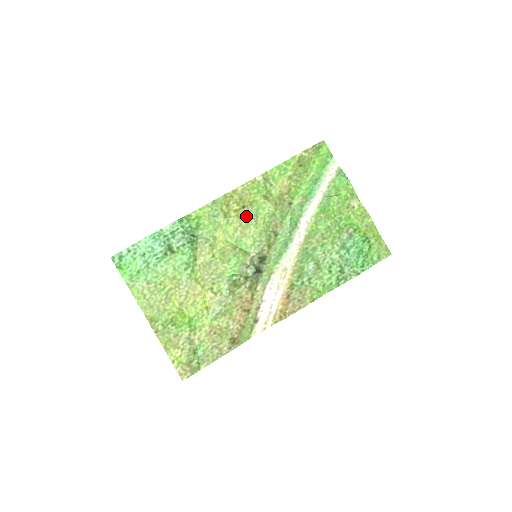
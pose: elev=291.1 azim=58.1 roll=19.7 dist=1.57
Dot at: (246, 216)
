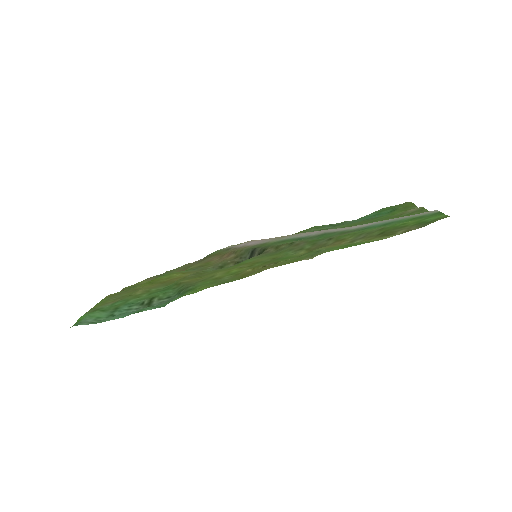
Dot at: (263, 264)
